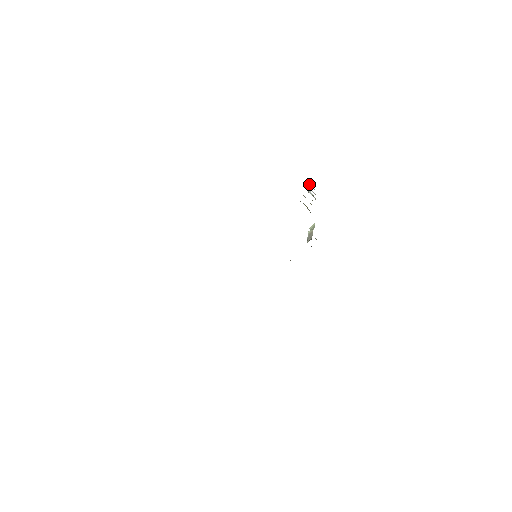
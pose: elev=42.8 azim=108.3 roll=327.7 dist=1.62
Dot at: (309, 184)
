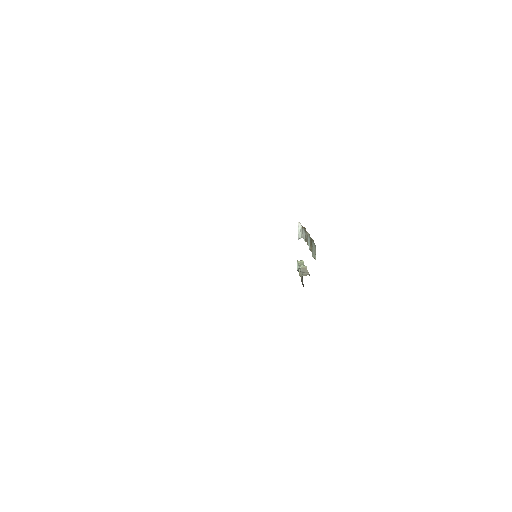
Dot at: occluded
